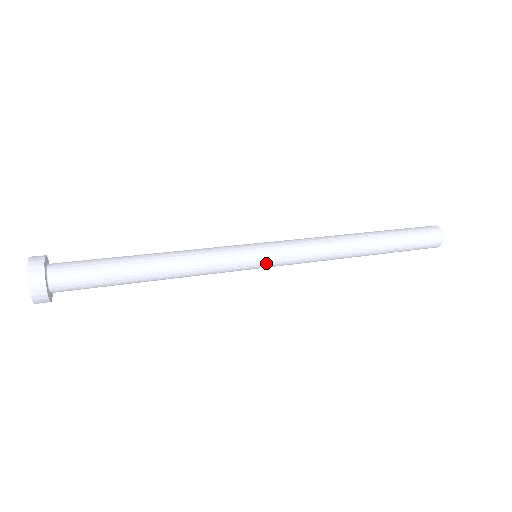
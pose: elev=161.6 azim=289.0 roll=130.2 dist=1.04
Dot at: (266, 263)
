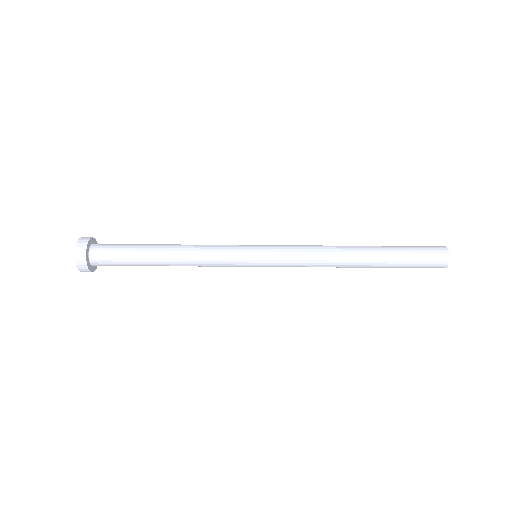
Dot at: (262, 264)
